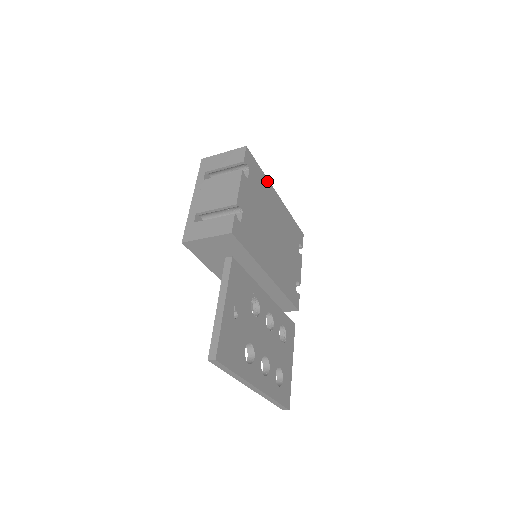
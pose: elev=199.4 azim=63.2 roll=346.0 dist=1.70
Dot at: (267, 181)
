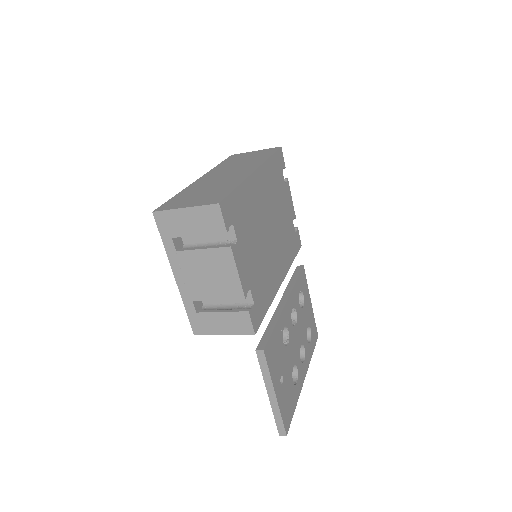
Dot at: (245, 184)
